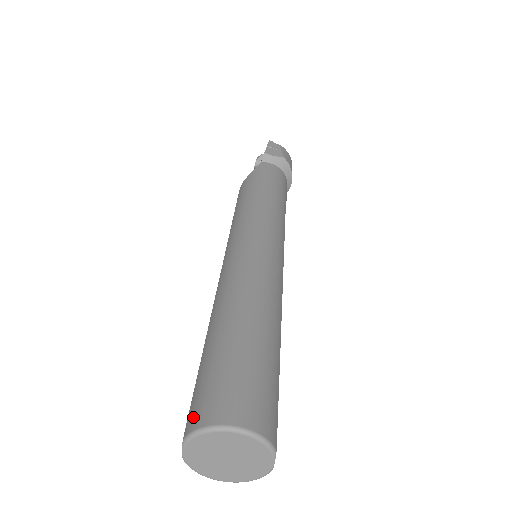
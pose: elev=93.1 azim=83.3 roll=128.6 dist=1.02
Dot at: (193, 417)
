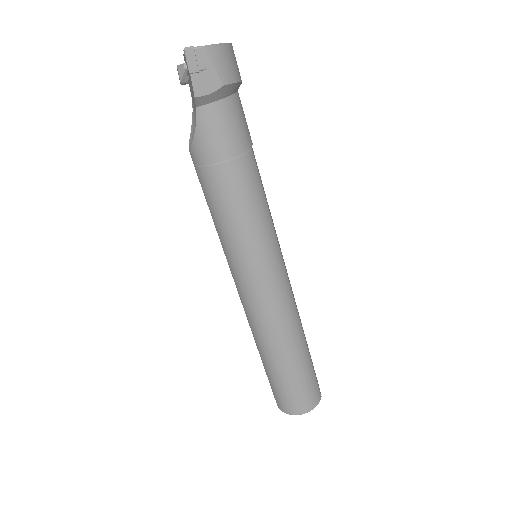
Dot at: (280, 405)
